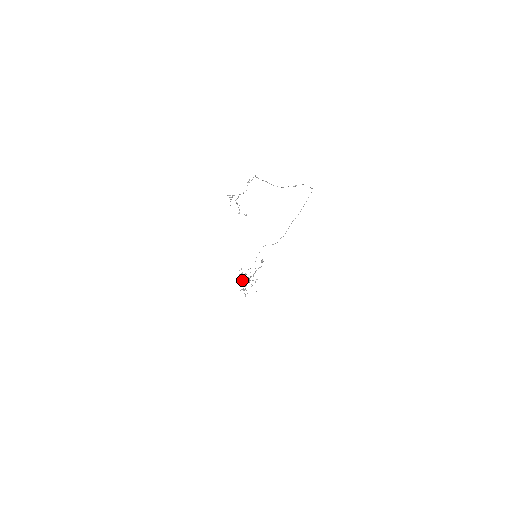
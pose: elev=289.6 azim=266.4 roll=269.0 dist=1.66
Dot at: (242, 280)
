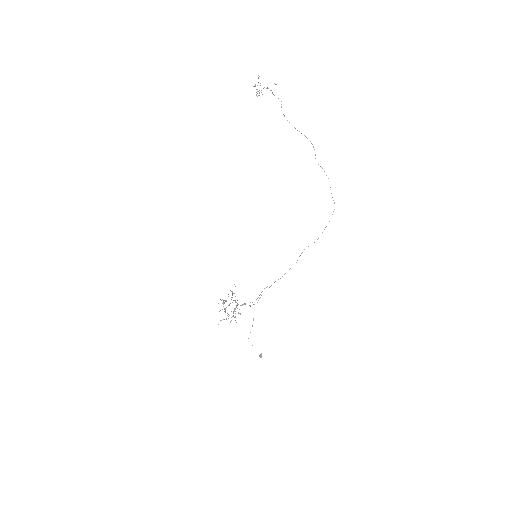
Dot at: occluded
